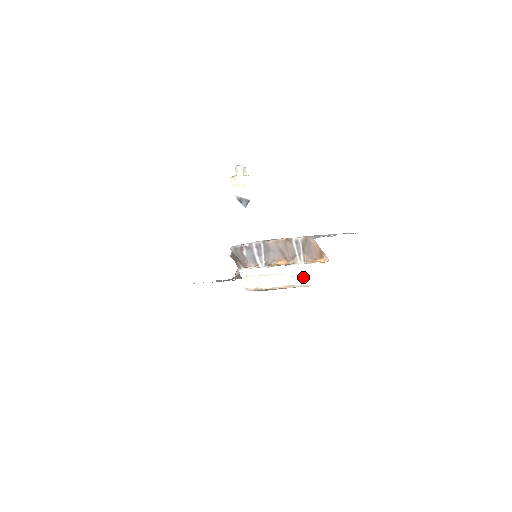
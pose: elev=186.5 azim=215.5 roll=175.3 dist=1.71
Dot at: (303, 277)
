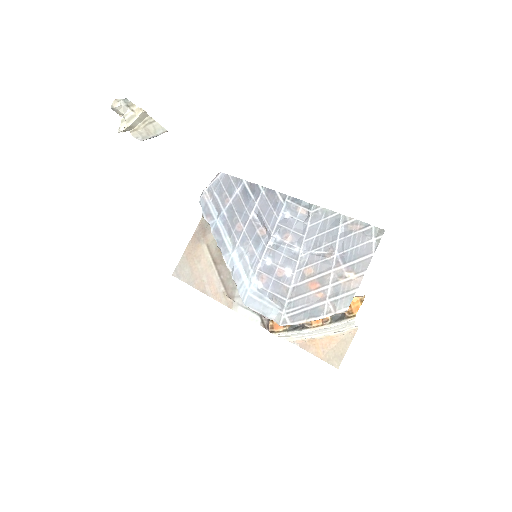
Dot at: occluded
